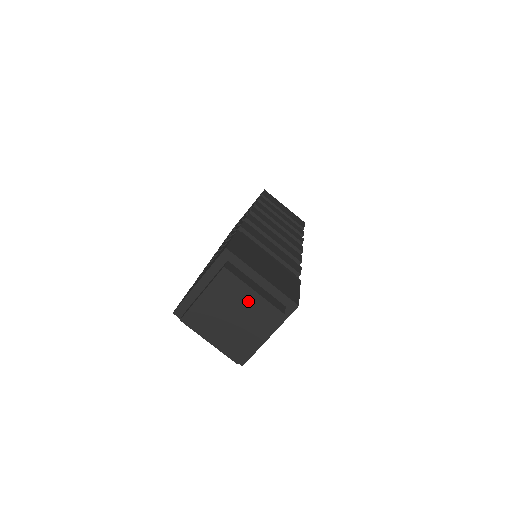
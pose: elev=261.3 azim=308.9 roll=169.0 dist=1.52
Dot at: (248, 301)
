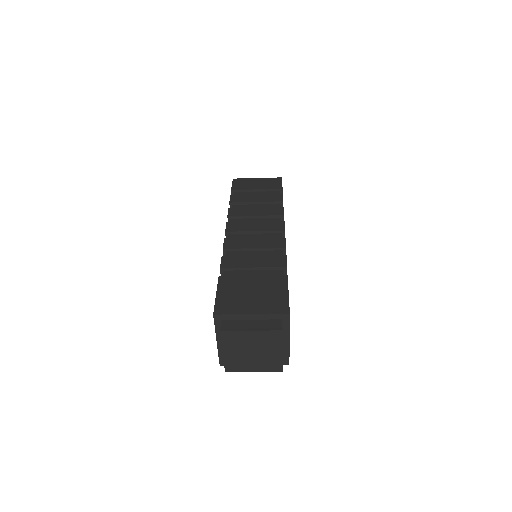
Dot at: (253, 338)
